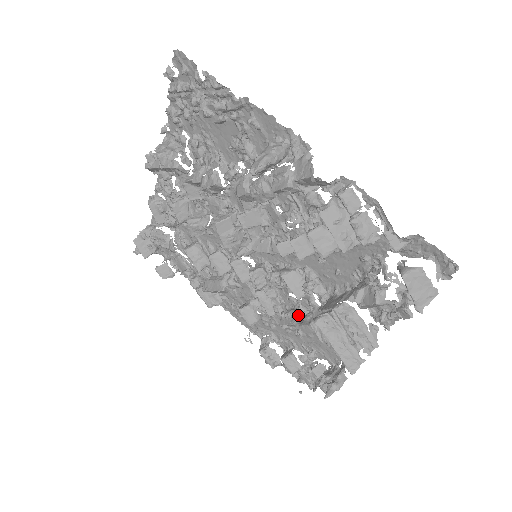
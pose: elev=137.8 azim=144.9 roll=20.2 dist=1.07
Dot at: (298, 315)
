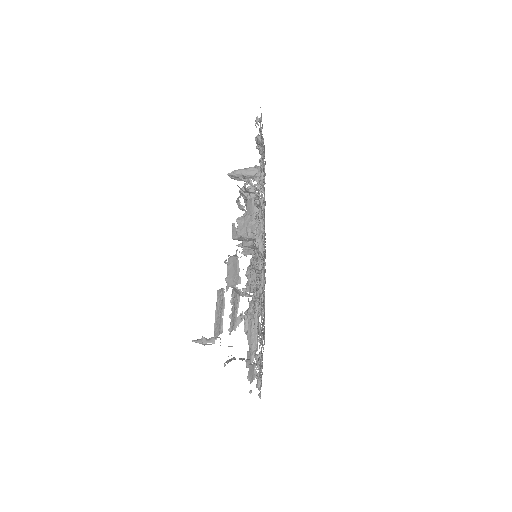
Dot at: occluded
